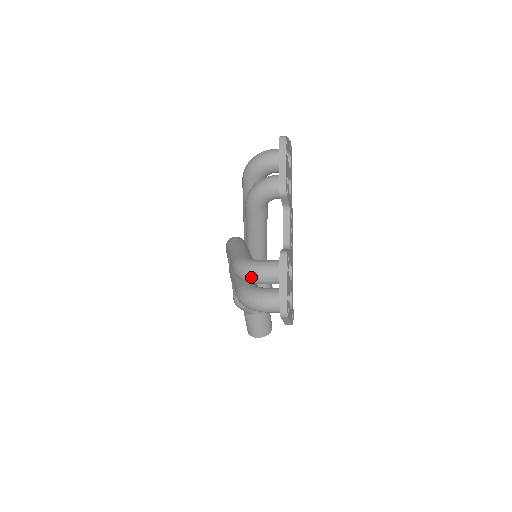
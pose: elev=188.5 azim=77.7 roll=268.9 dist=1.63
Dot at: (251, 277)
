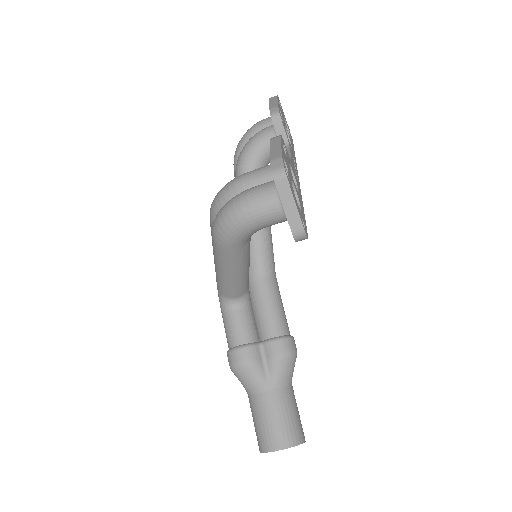
Dot at: (232, 188)
